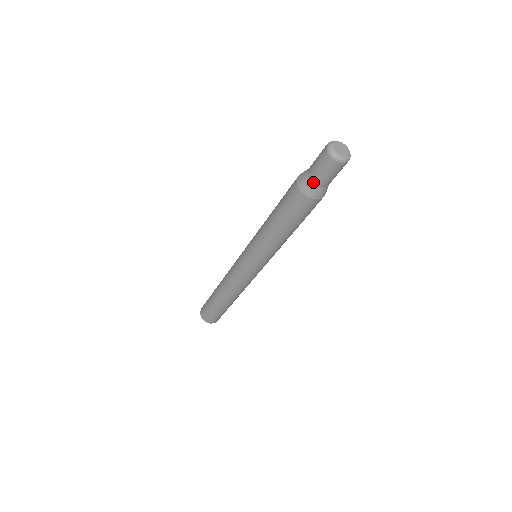
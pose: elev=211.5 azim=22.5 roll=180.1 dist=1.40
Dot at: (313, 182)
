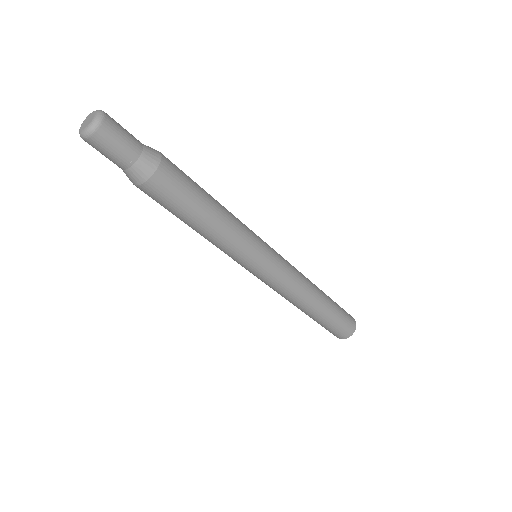
Dot at: occluded
